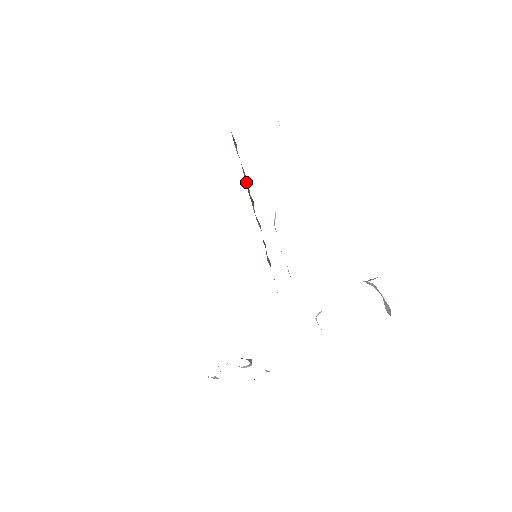
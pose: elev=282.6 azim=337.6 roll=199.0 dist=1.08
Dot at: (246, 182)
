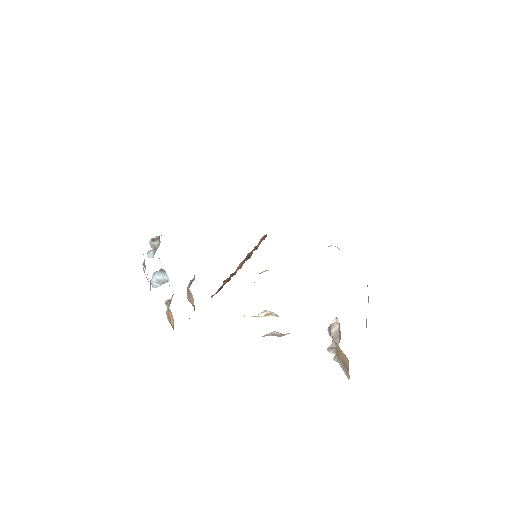
Dot at: occluded
